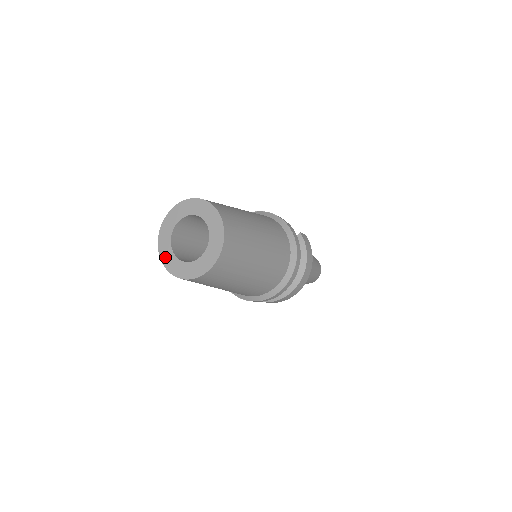
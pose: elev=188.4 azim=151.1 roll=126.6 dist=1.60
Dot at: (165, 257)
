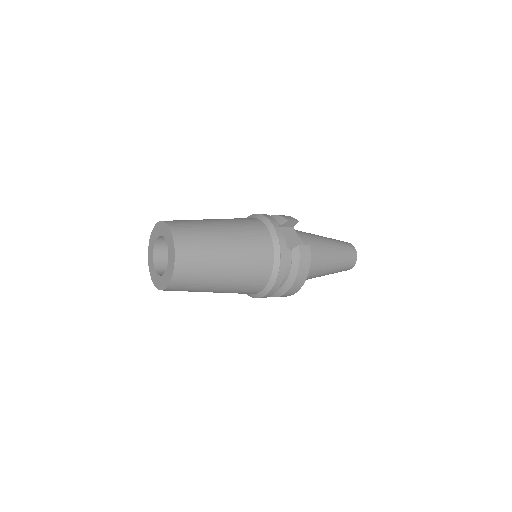
Dot at: (150, 260)
